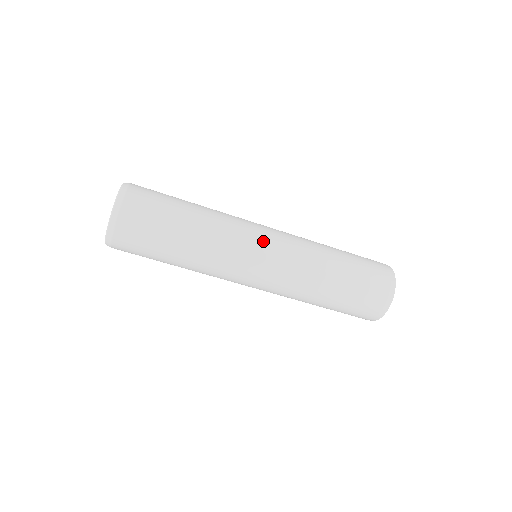
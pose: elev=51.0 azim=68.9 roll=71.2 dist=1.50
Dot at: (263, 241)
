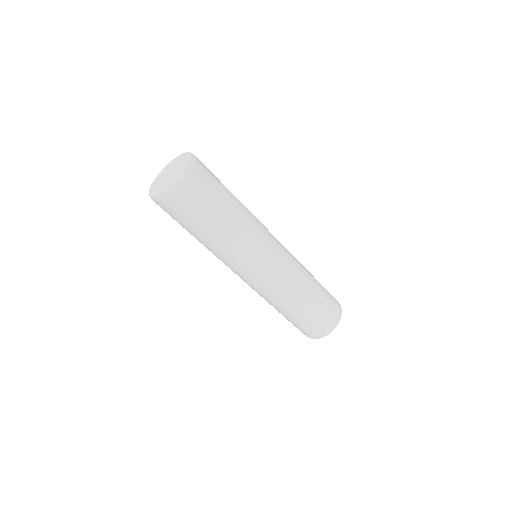
Dot at: (273, 250)
